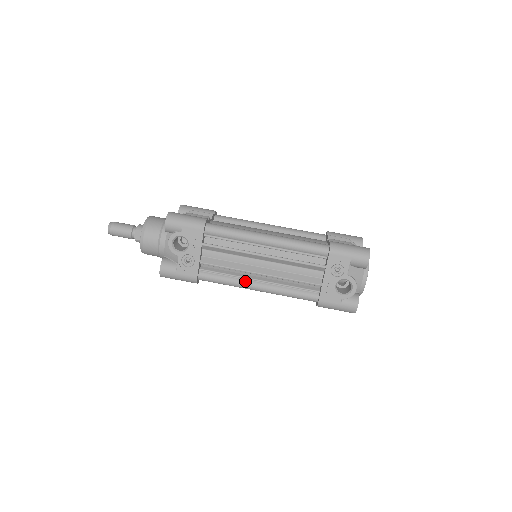
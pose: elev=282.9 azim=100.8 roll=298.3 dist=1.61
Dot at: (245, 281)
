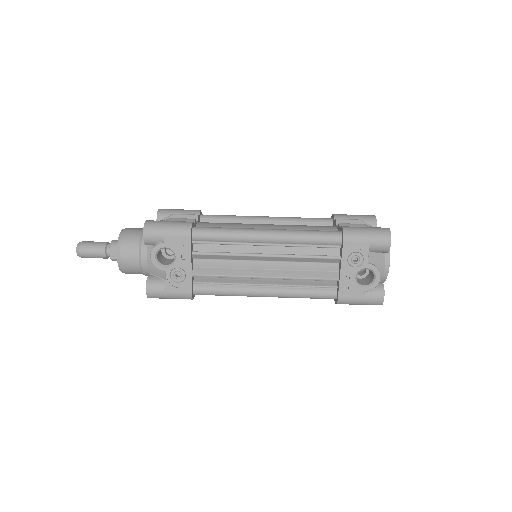
Dot at: (249, 288)
